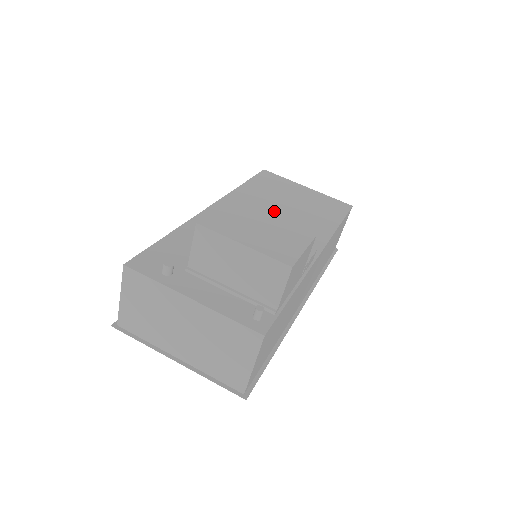
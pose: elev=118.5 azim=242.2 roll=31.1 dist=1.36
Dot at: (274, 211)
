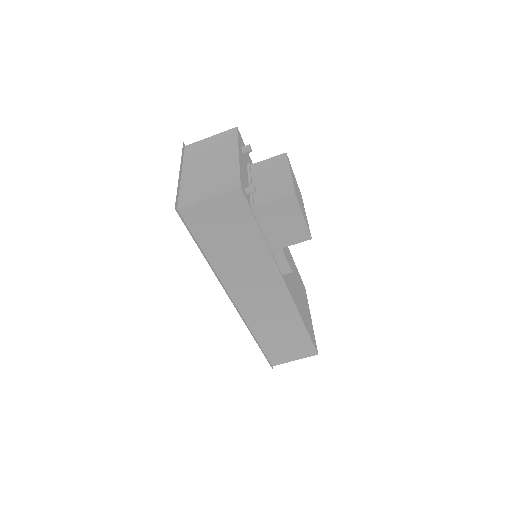
Dot at: occluded
